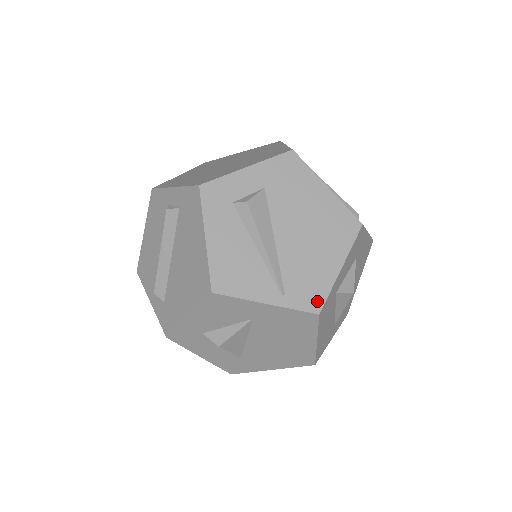
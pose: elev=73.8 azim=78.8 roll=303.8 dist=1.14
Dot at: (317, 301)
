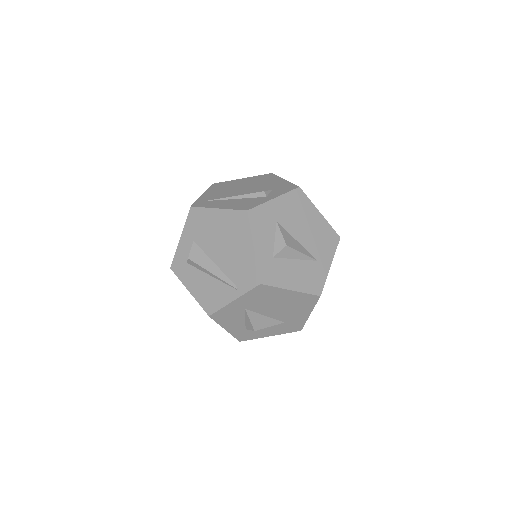
Dot at: (254, 277)
